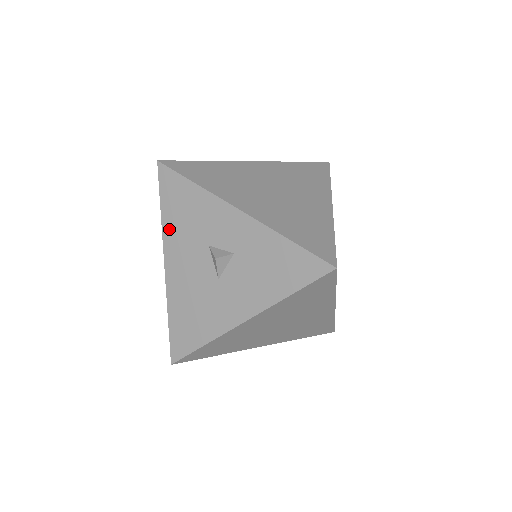
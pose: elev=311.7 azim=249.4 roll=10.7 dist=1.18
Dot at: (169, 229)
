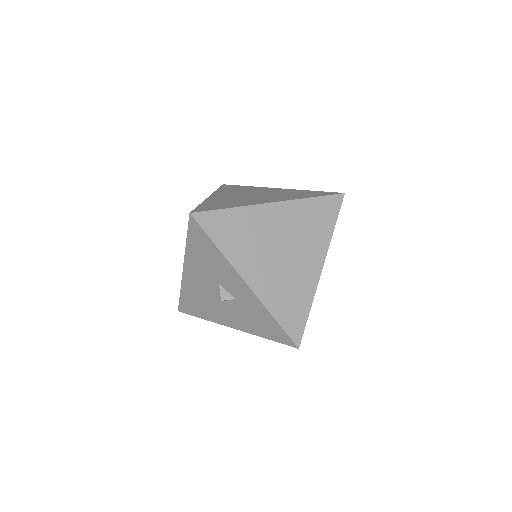
Dot at: (191, 255)
